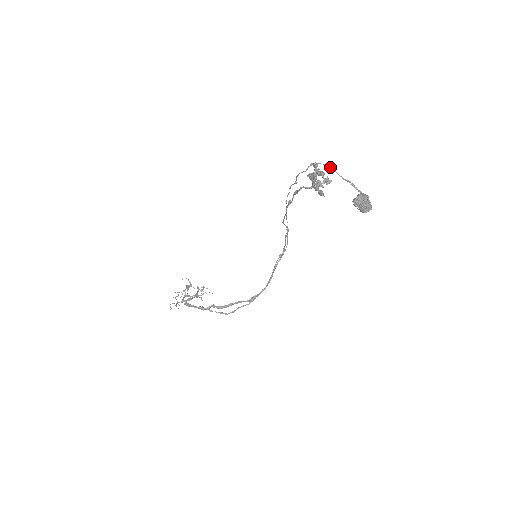
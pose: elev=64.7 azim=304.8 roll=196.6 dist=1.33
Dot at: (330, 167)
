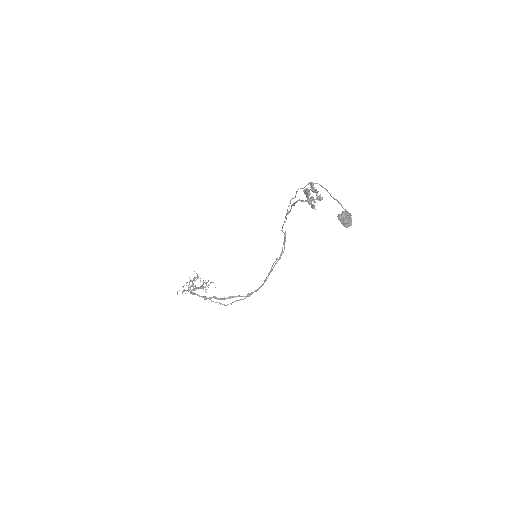
Dot at: (323, 187)
